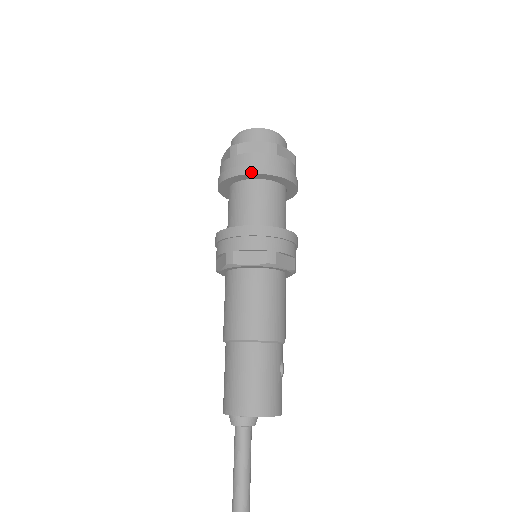
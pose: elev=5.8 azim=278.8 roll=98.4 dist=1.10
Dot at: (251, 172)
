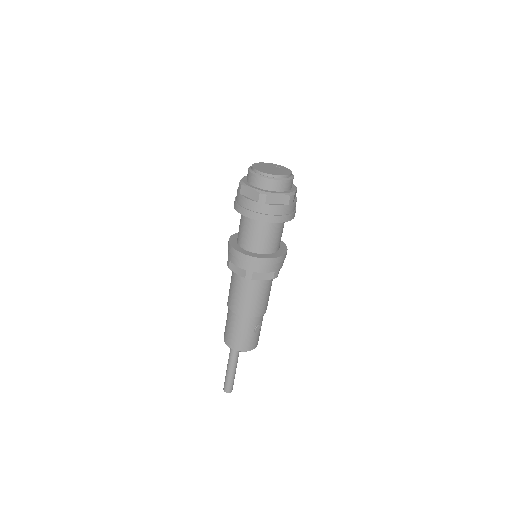
Dot at: (243, 214)
